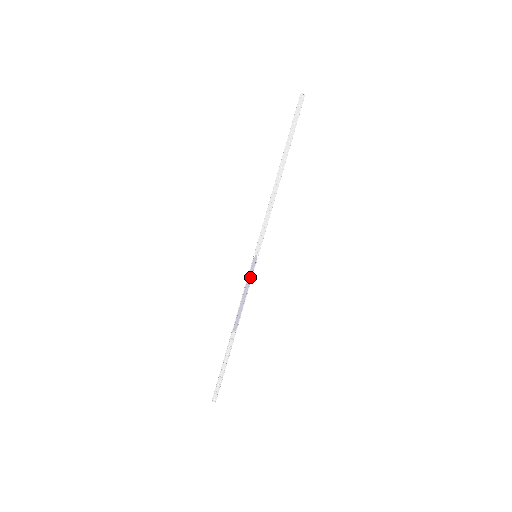
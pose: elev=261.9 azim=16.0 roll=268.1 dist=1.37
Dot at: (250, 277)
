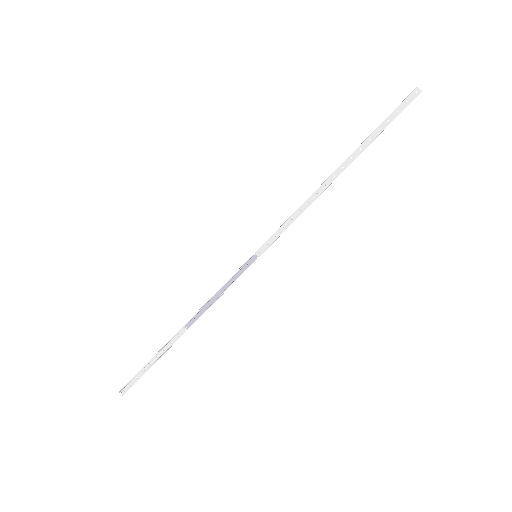
Dot at: (236, 277)
